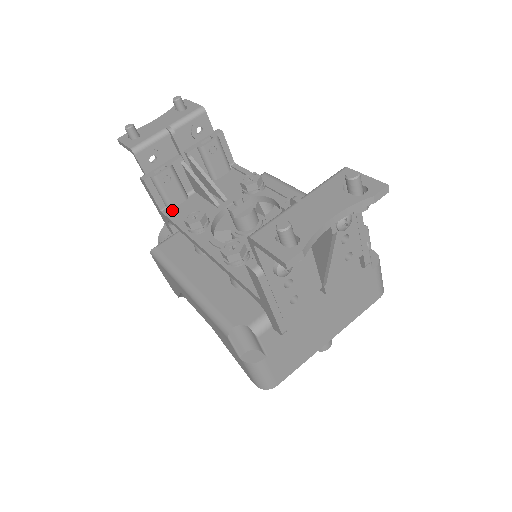
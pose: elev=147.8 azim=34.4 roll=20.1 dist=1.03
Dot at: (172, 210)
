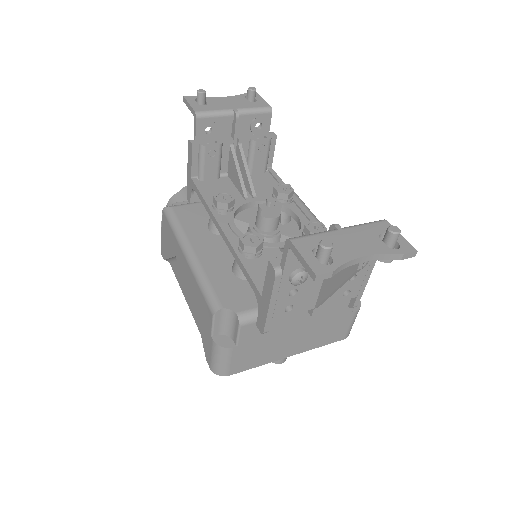
Dot at: (202, 182)
